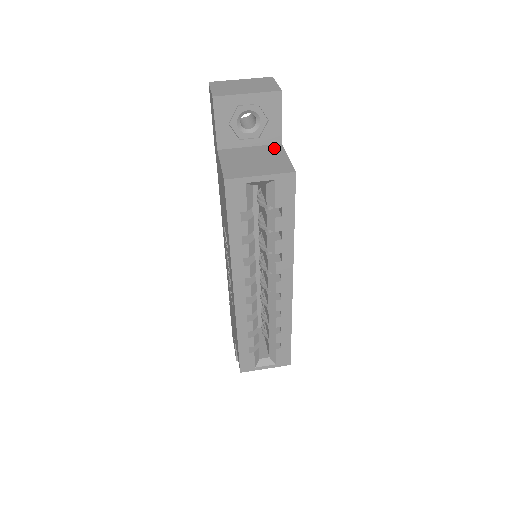
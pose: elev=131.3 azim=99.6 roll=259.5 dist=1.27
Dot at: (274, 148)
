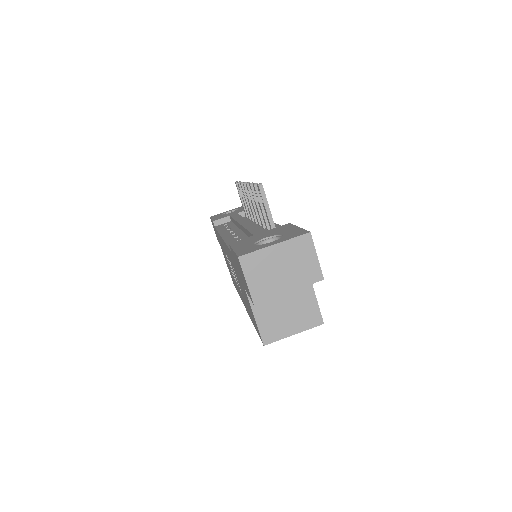
Dot at: occluded
